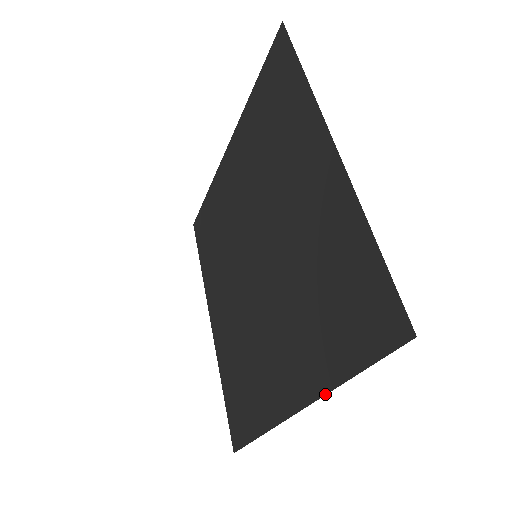
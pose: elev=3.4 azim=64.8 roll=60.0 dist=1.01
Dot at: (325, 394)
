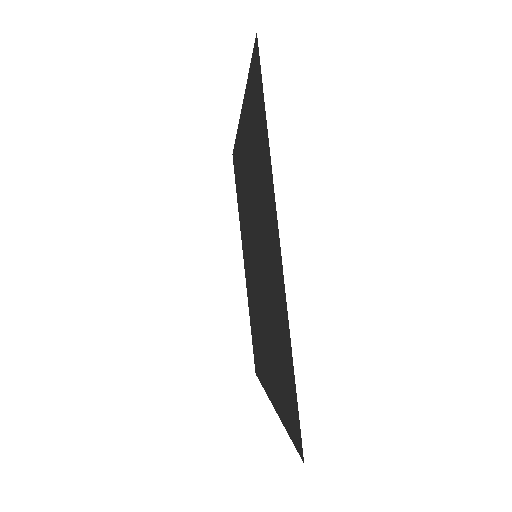
Dot at: occluded
